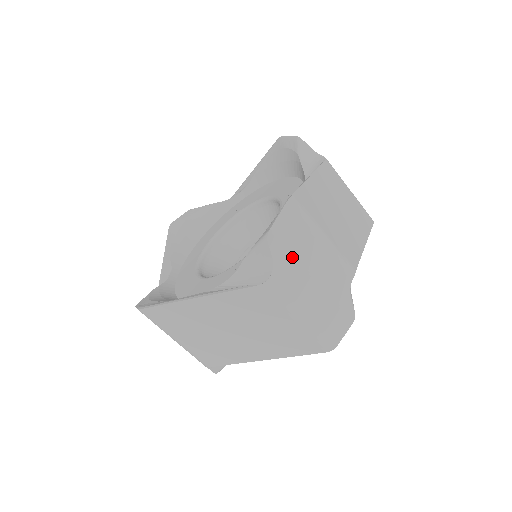
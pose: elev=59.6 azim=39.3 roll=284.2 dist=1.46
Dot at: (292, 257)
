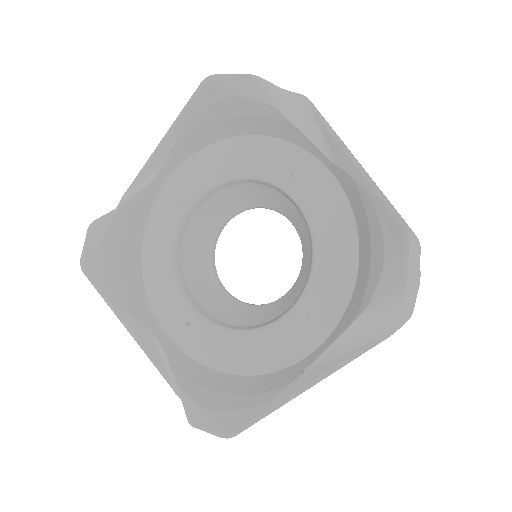
Dot at: (410, 286)
